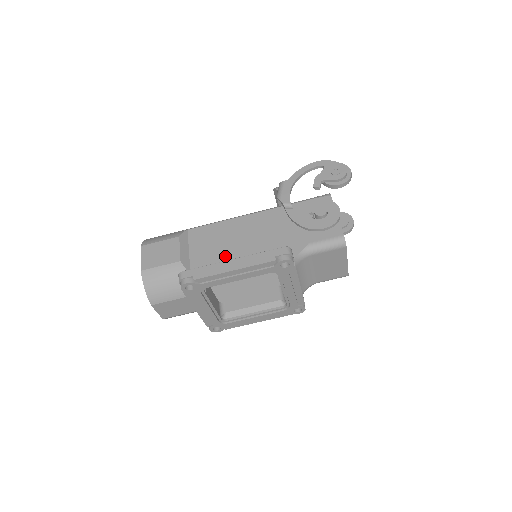
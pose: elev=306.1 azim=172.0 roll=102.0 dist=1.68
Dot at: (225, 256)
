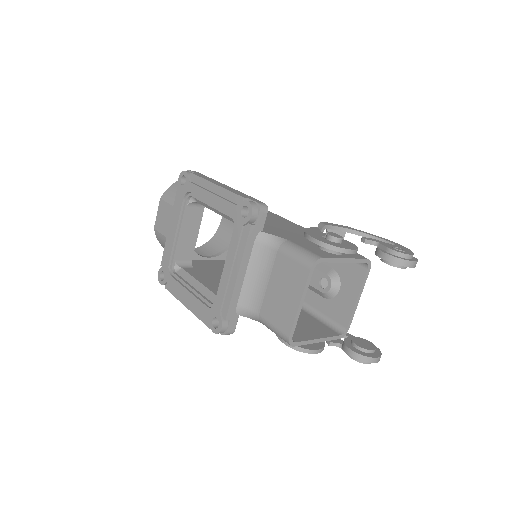
Dot at: occluded
